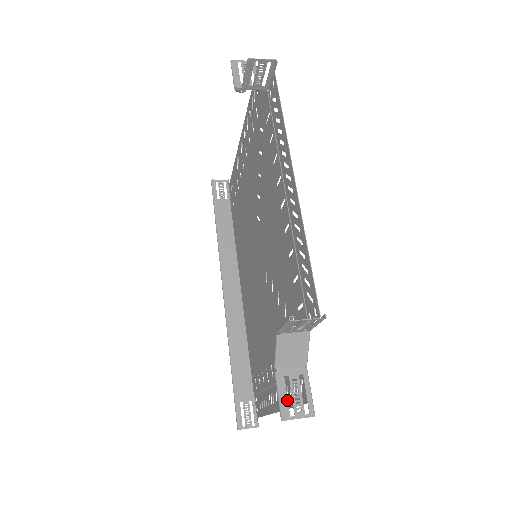
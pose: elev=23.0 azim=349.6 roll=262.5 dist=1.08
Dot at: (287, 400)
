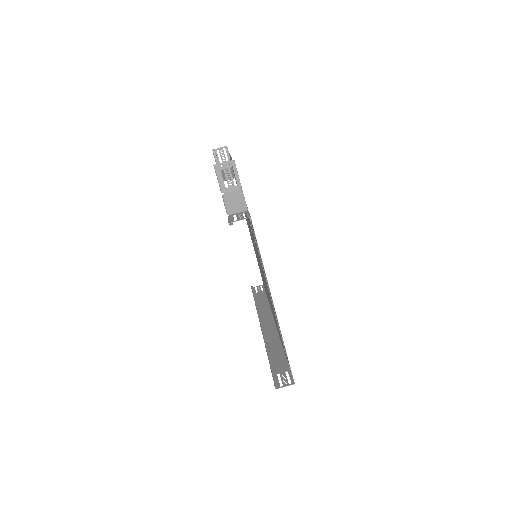
Dot at: (233, 219)
